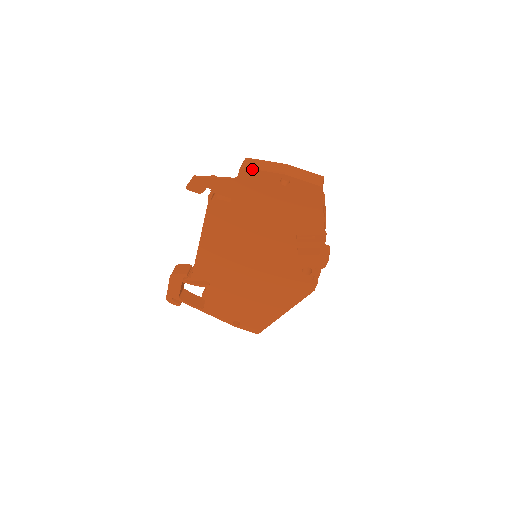
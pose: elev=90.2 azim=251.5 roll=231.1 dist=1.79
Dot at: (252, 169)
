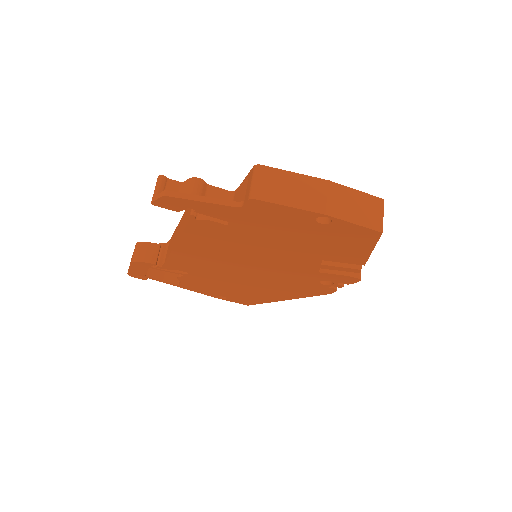
Dot at: (270, 202)
